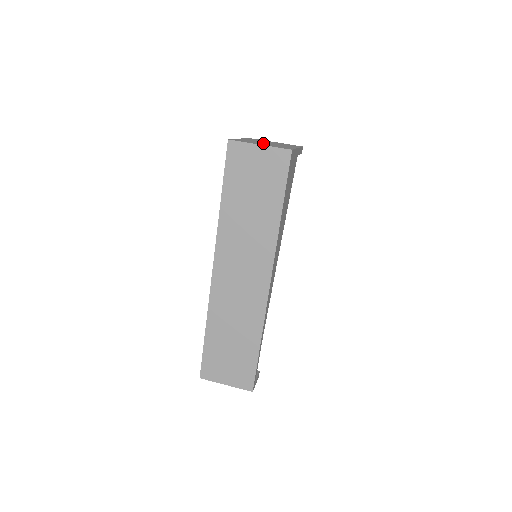
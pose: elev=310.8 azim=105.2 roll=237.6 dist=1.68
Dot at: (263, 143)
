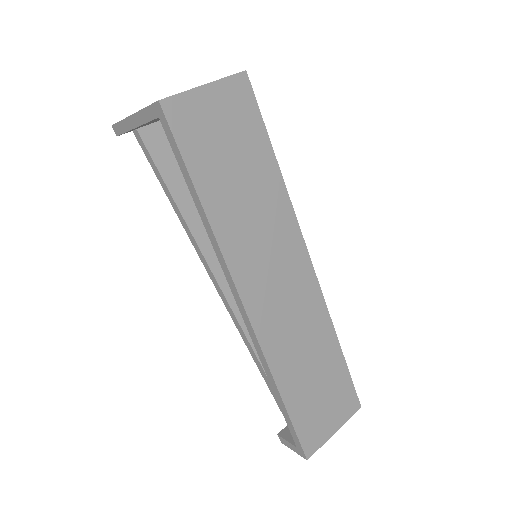
Dot at: occluded
